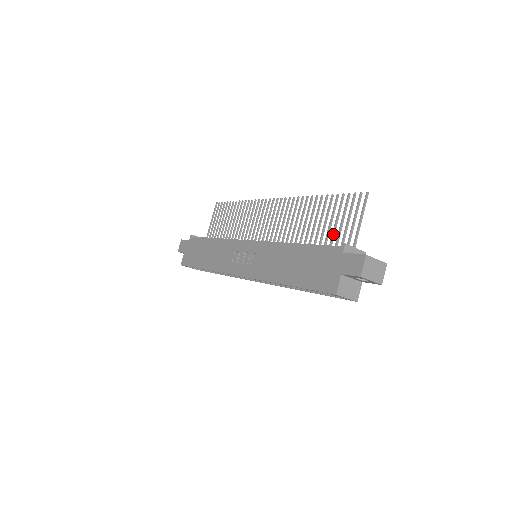
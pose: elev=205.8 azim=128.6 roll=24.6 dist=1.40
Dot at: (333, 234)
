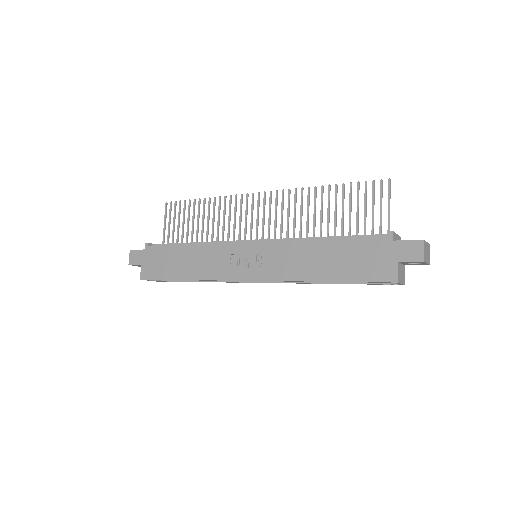
Dot at: (358, 223)
